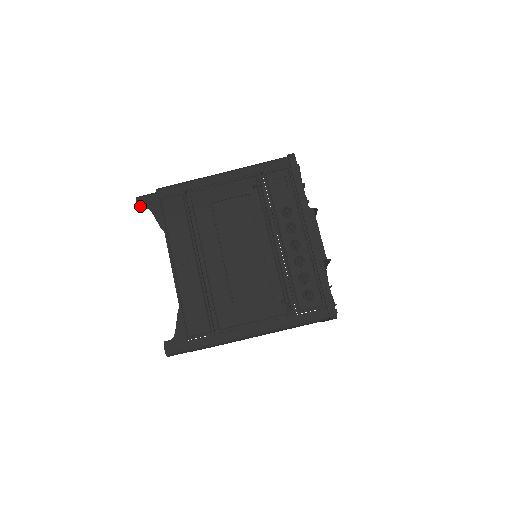
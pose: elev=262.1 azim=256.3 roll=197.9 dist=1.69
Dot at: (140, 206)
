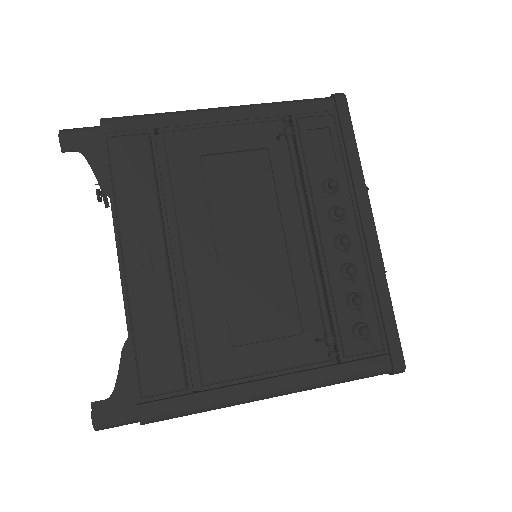
Dot at: (65, 146)
